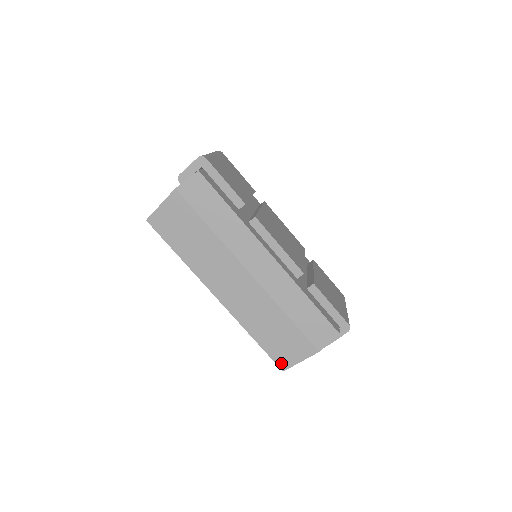
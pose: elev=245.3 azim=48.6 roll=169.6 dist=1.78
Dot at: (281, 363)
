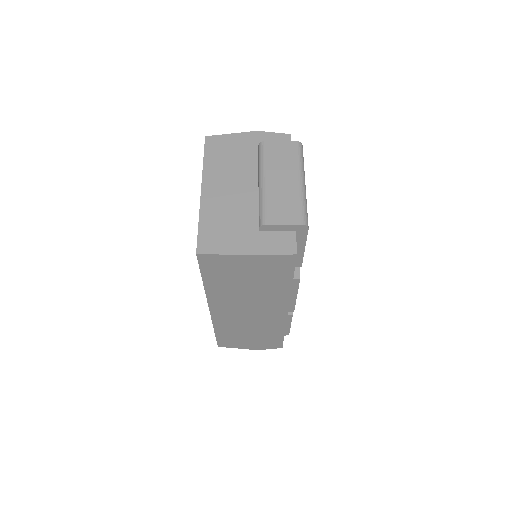
Dot at: (222, 344)
